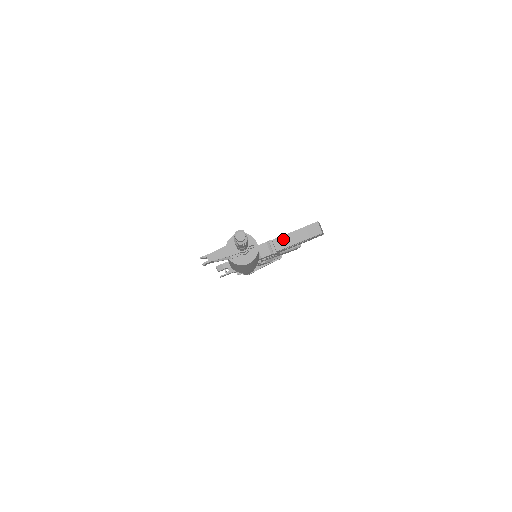
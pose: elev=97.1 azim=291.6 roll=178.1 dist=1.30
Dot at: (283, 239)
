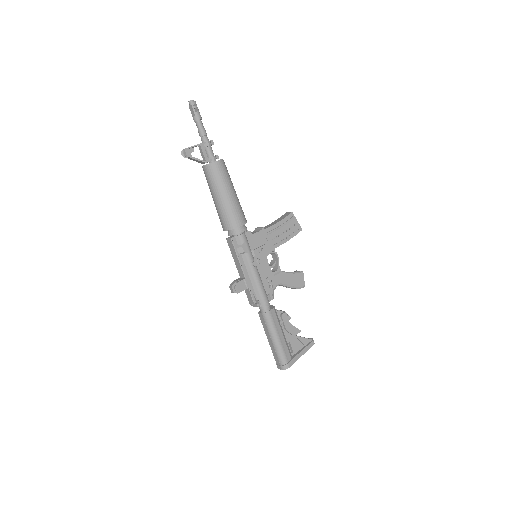
Dot at: (266, 226)
